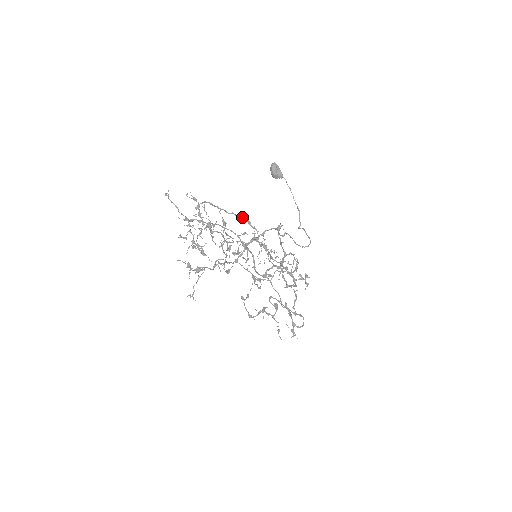
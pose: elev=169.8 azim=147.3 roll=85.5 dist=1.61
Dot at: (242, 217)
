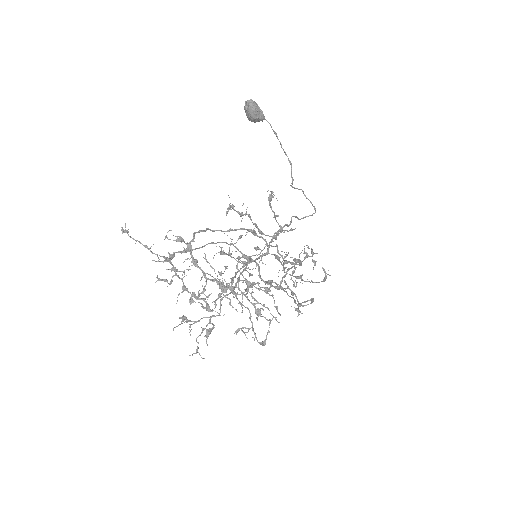
Dot at: (244, 229)
